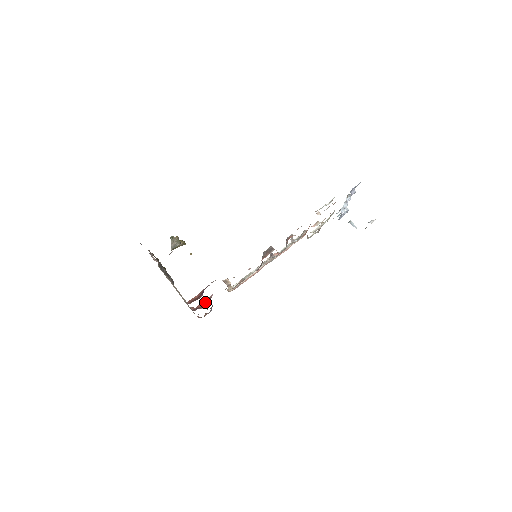
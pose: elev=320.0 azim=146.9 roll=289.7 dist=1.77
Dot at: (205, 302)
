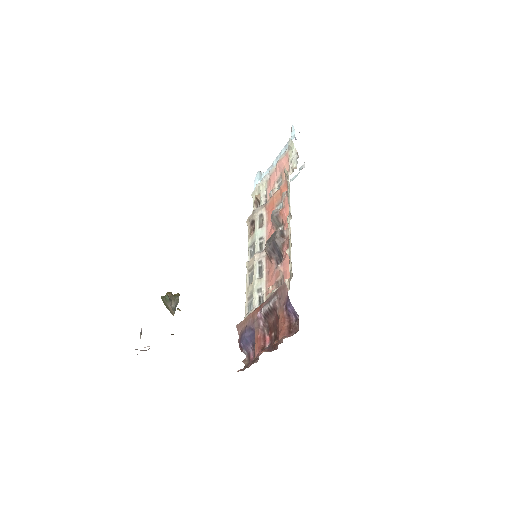
Dot at: (261, 337)
